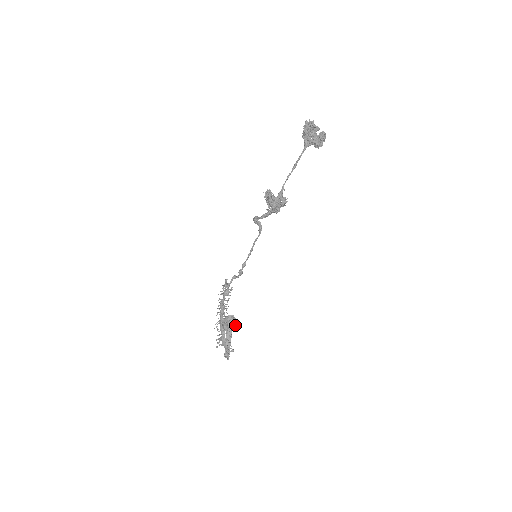
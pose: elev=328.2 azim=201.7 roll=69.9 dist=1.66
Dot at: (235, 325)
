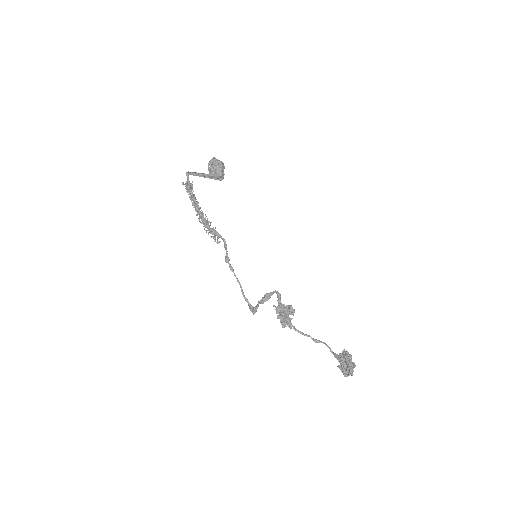
Dot at: occluded
